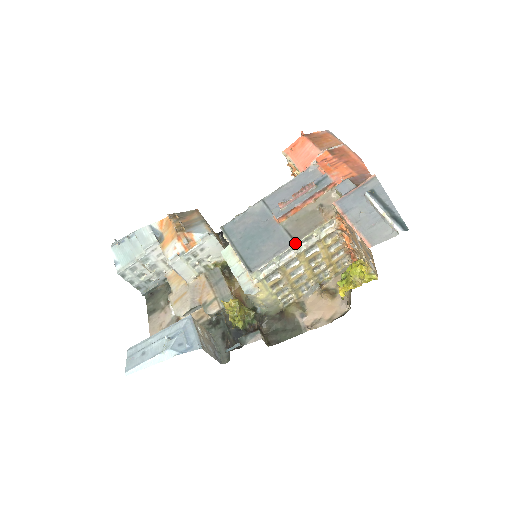
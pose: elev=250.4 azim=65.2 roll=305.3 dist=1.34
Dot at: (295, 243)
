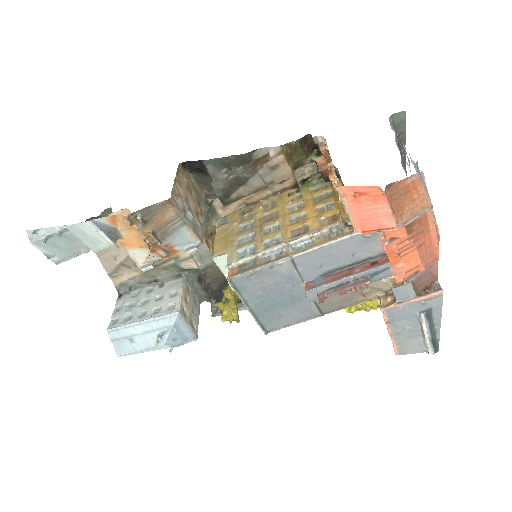
Dot at: occluded
